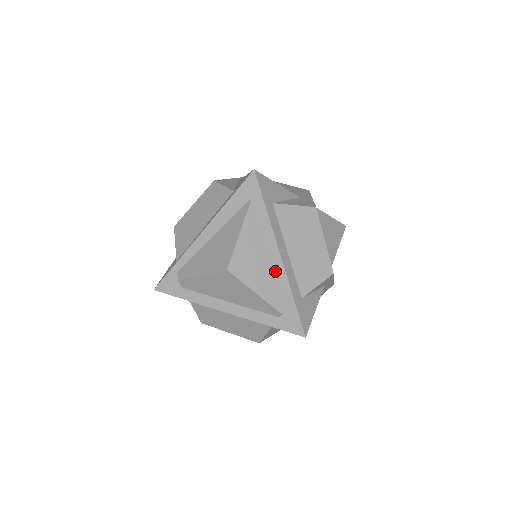
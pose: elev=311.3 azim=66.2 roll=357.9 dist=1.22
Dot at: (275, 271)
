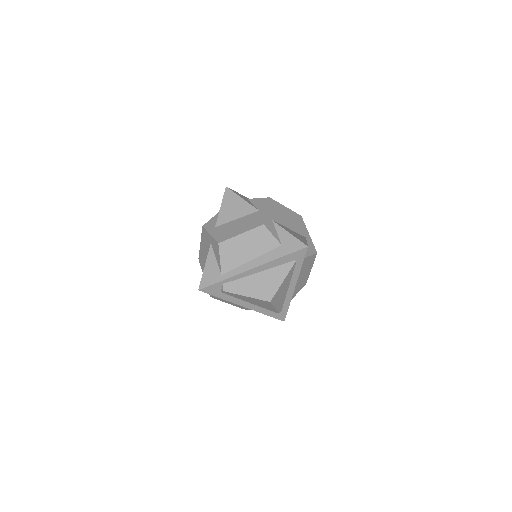
Dot at: (287, 294)
